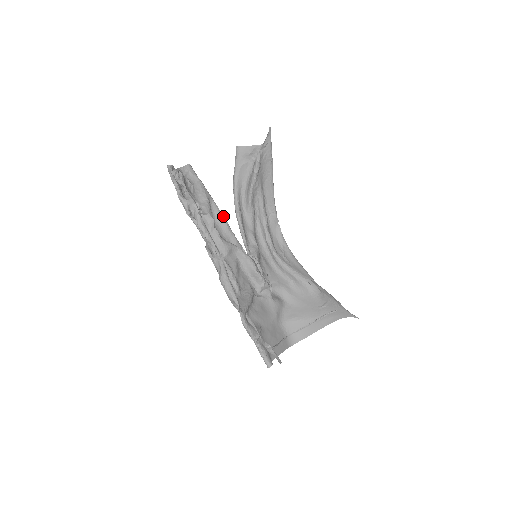
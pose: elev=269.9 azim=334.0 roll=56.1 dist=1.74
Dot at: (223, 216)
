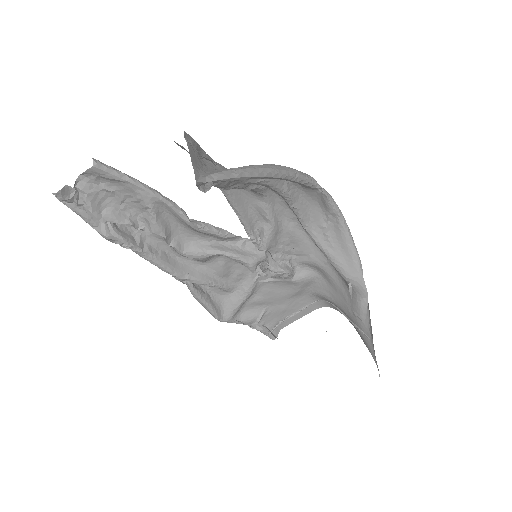
Dot at: (187, 221)
